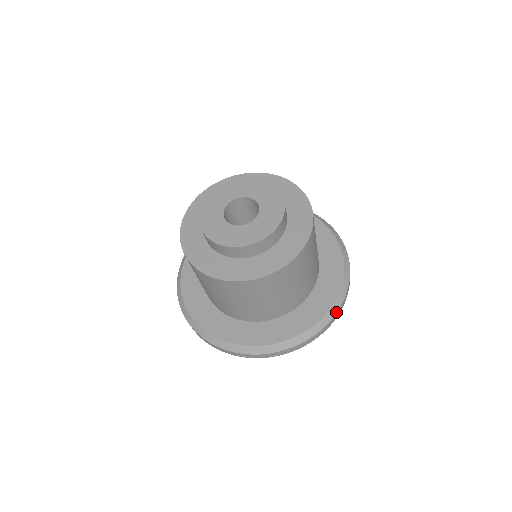
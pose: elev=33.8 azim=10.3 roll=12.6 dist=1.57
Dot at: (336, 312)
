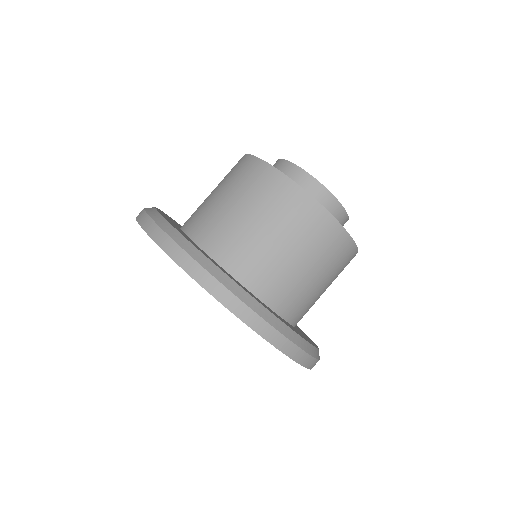
Dot at: (275, 327)
